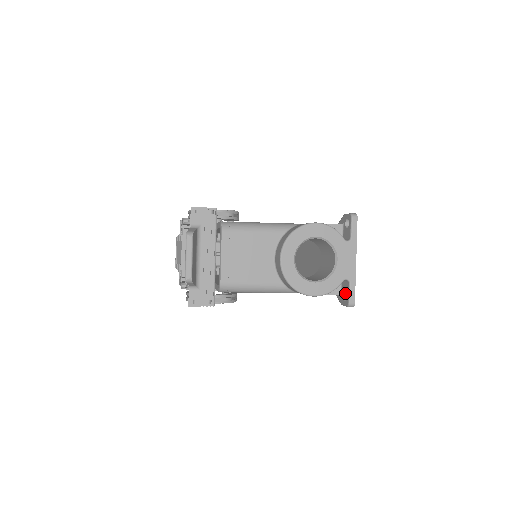
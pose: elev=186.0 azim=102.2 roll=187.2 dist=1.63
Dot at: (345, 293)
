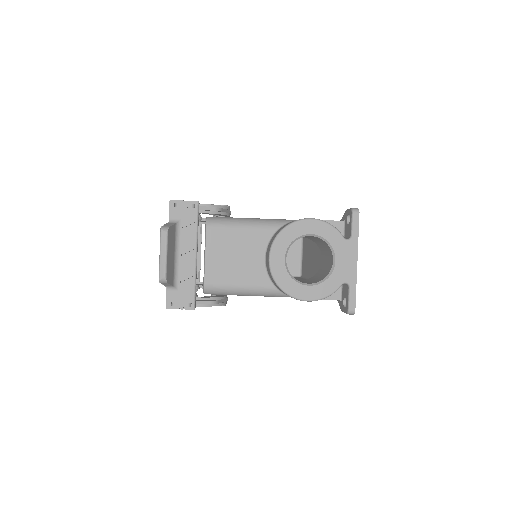
Dot at: (345, 298)
